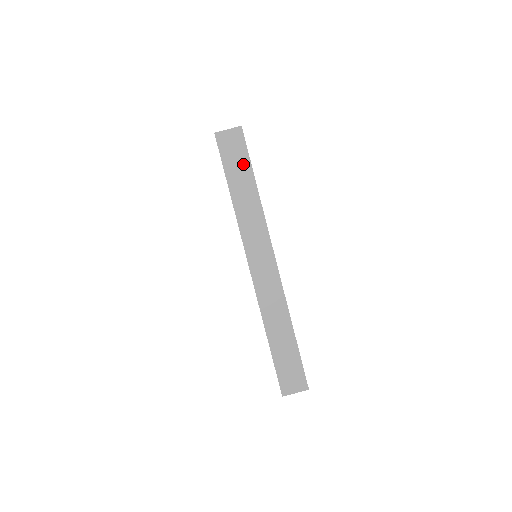
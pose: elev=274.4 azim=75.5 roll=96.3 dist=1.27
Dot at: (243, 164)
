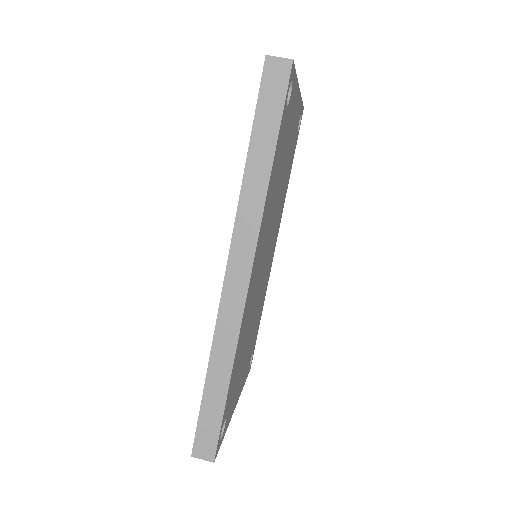
Dot at: occluded
